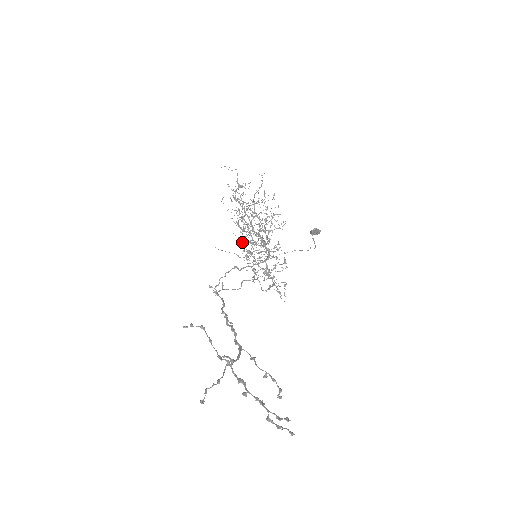
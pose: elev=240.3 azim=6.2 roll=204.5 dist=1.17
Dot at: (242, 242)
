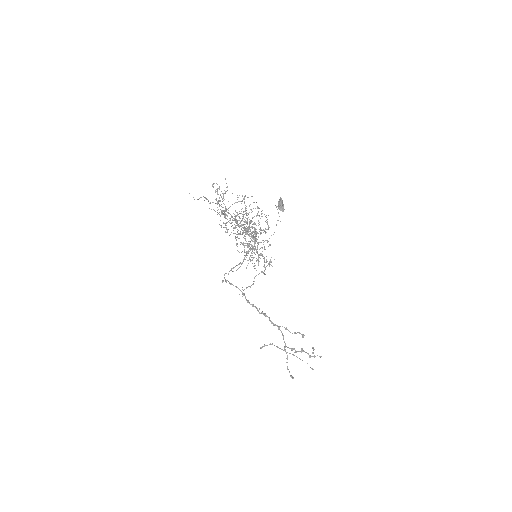
Dot at: occluded
